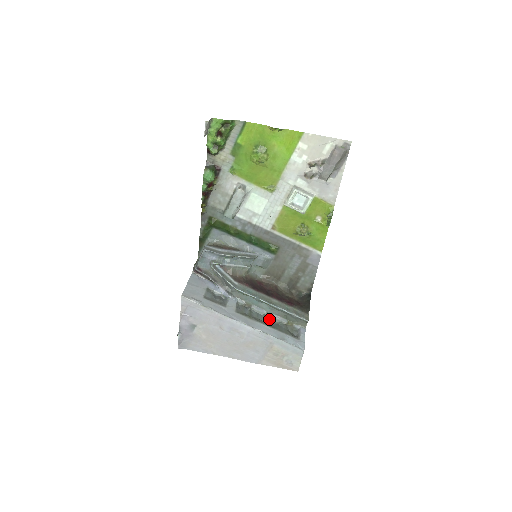
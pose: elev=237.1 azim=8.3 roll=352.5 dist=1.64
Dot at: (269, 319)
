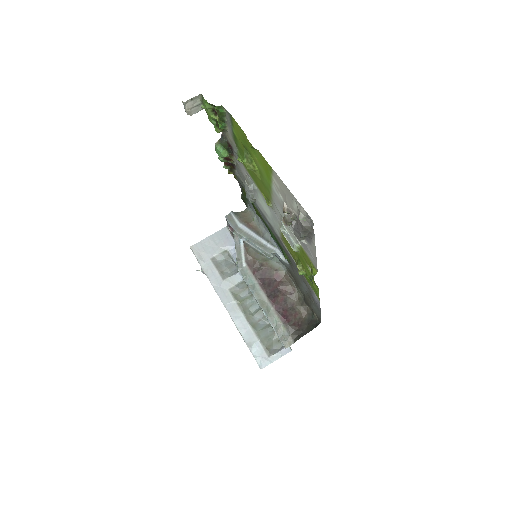
Dot at: (263, 316)
